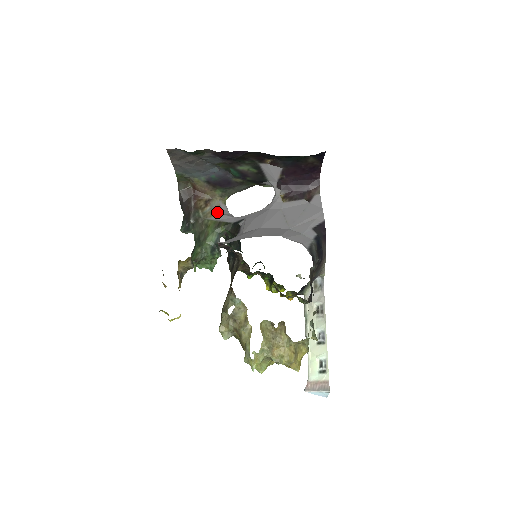
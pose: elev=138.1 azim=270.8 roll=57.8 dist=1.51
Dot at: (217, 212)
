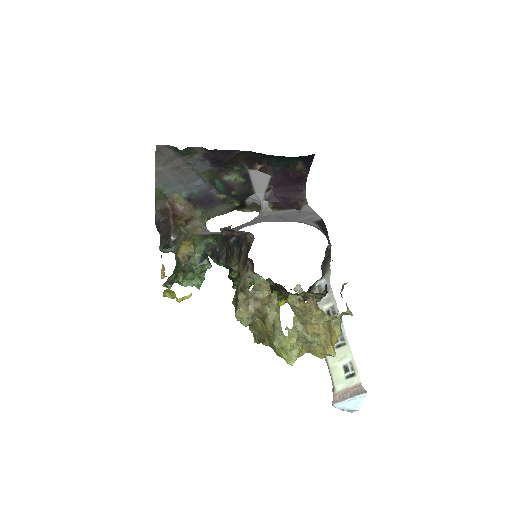
Dot at: (200, 229)
